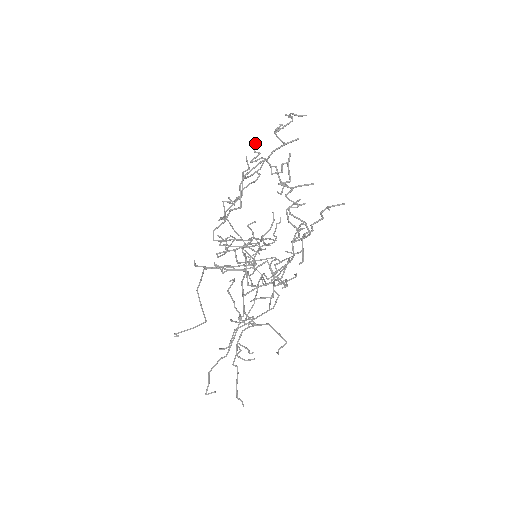
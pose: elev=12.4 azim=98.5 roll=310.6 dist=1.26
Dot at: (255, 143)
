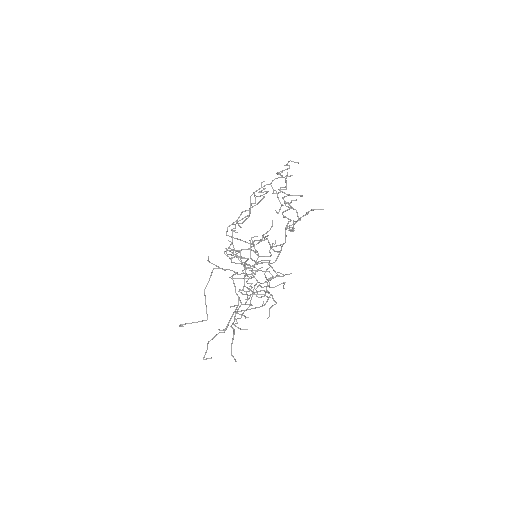
Dot at: (262, 182)
